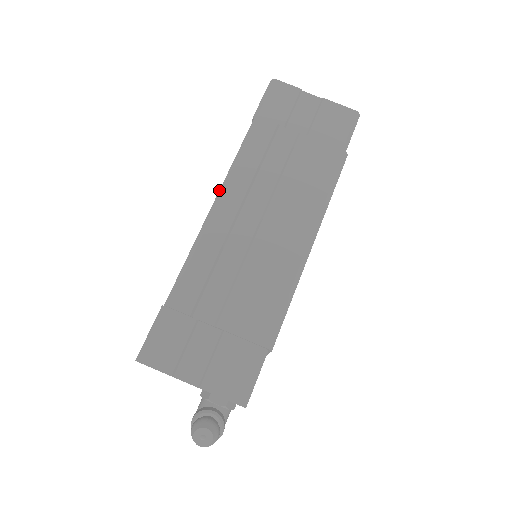
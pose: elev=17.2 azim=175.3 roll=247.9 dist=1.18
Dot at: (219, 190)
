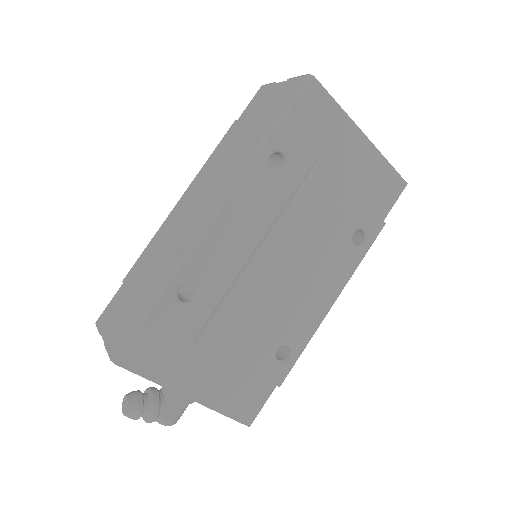
Dot at: occluded
